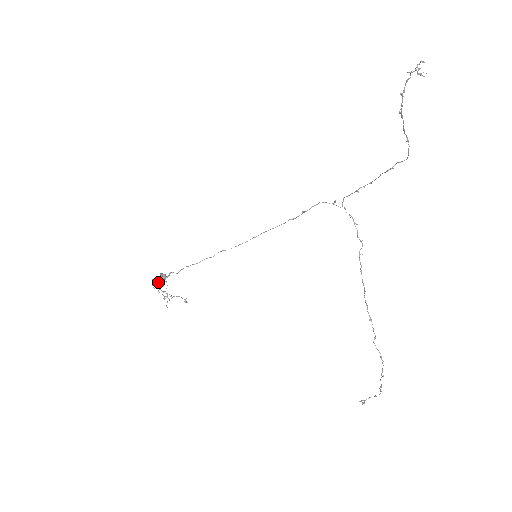
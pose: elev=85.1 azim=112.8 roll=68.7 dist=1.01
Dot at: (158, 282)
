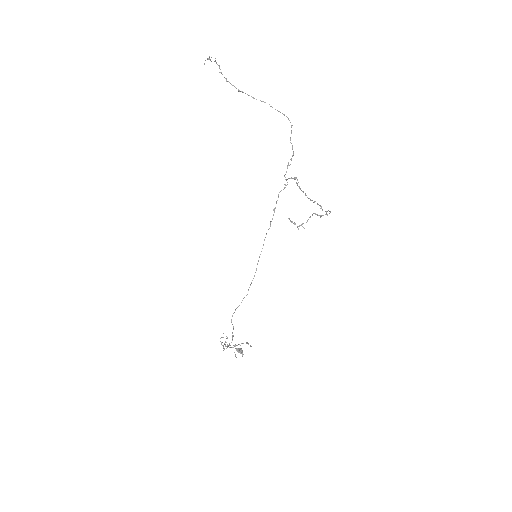
Dot at: occluded
